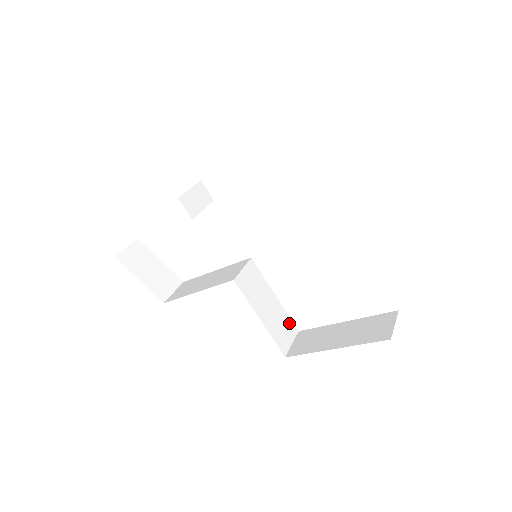
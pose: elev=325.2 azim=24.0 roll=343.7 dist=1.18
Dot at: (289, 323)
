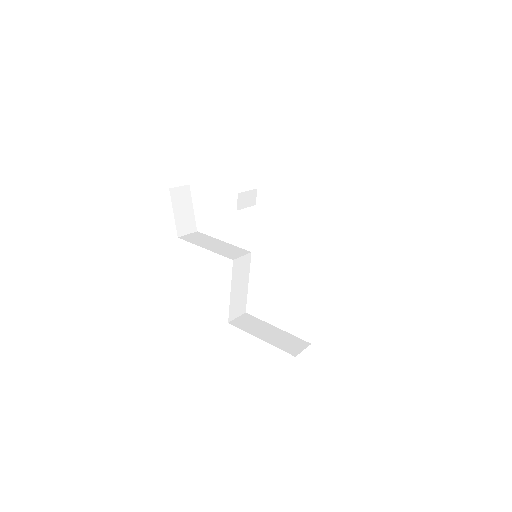
Dot at: (244, 304)
